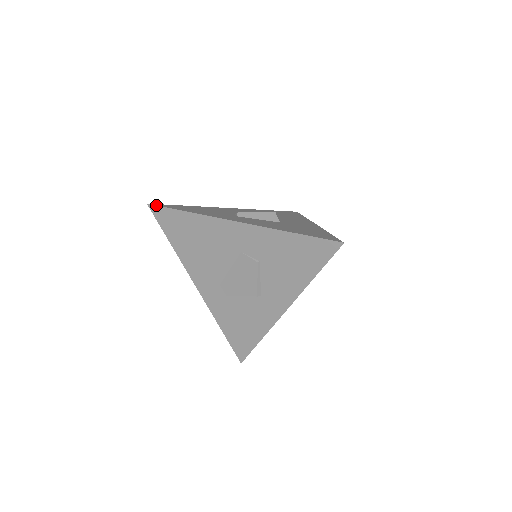
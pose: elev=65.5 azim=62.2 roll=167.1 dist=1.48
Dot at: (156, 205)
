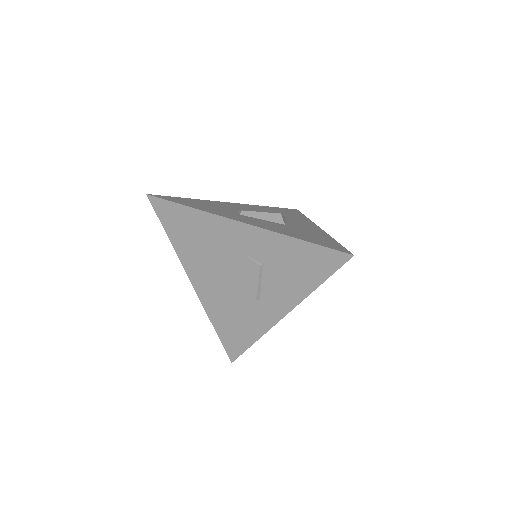
Dot at: (156, 197)
